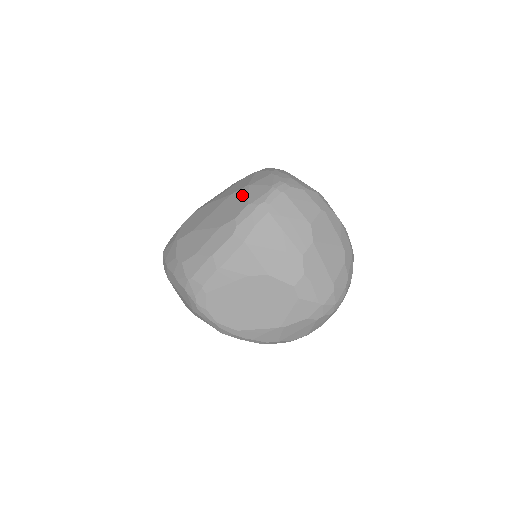
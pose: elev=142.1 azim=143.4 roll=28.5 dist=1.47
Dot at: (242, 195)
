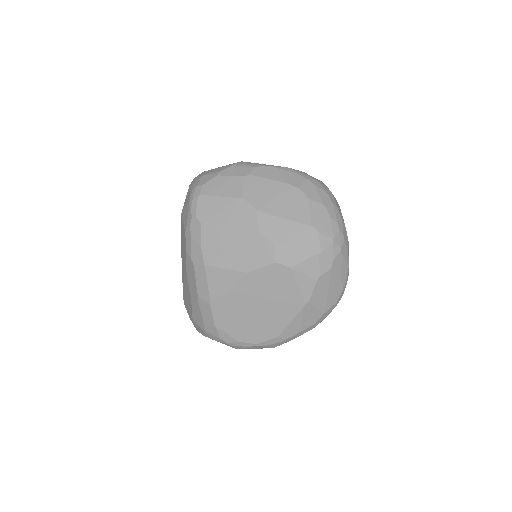
Dot at: (182, 227)
